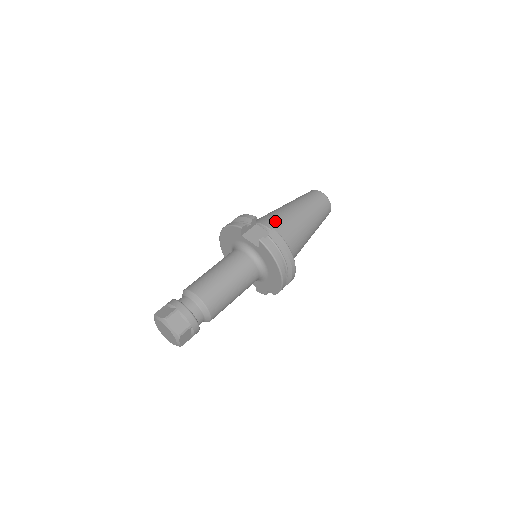
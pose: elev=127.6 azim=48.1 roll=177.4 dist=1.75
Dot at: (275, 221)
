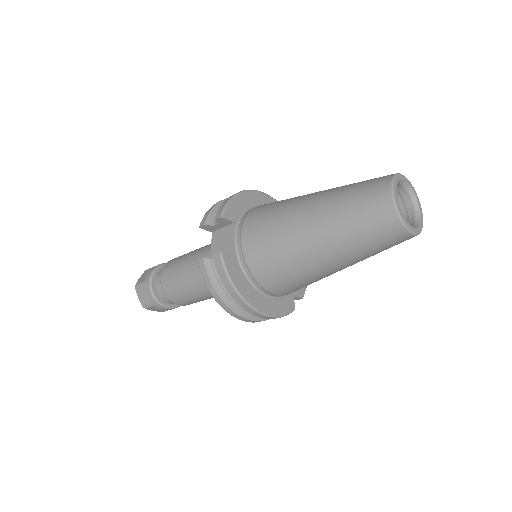
Dot at: (258, 230)
